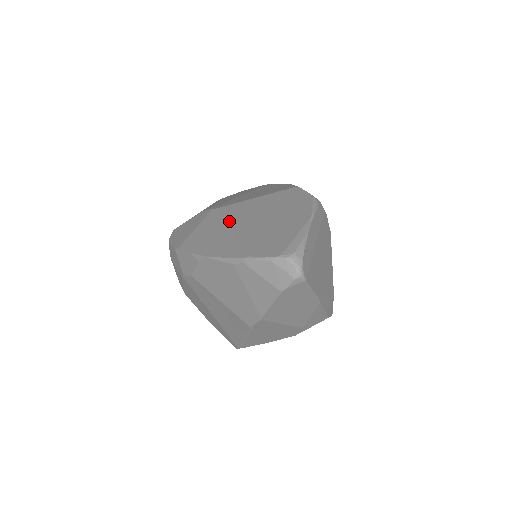
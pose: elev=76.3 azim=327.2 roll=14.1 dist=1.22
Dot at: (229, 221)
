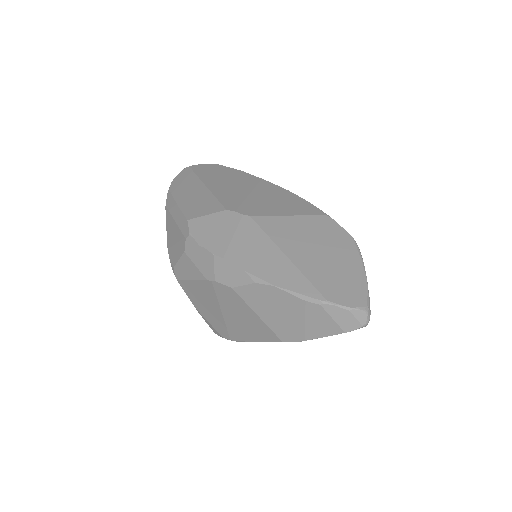
Dot at: (277, 242)
